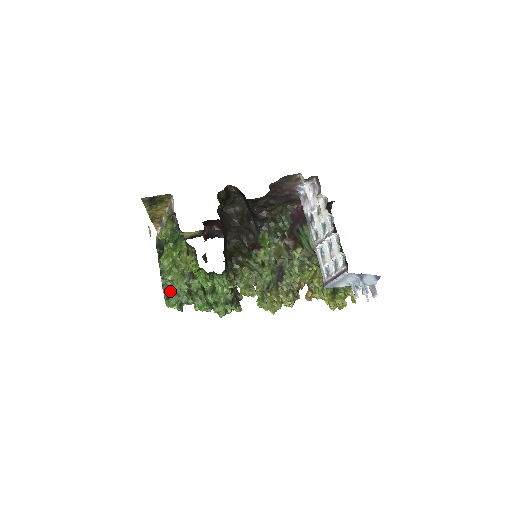
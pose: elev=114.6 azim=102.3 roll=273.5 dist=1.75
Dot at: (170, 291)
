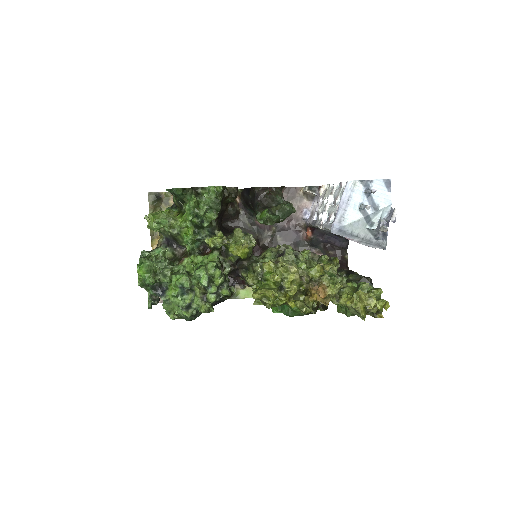
Dot at: occluded
